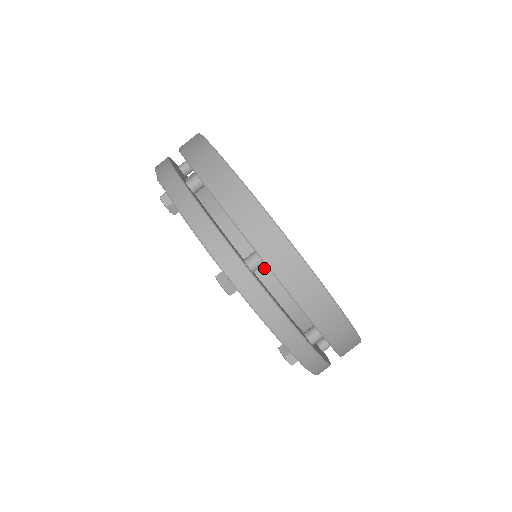
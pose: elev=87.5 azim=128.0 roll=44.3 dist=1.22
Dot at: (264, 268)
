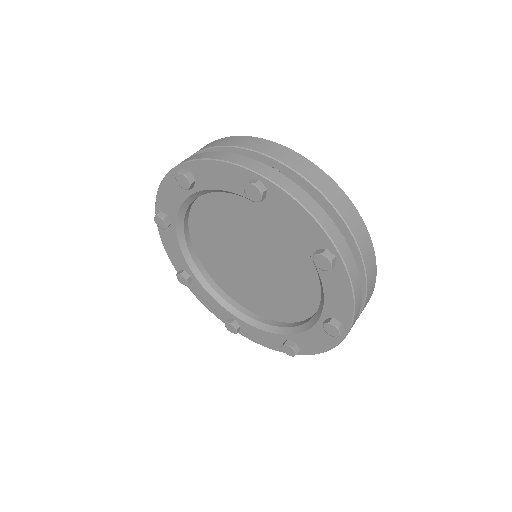
Dot at: occluded
